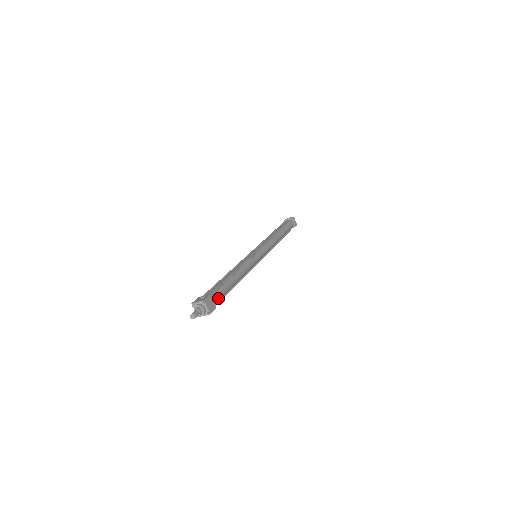
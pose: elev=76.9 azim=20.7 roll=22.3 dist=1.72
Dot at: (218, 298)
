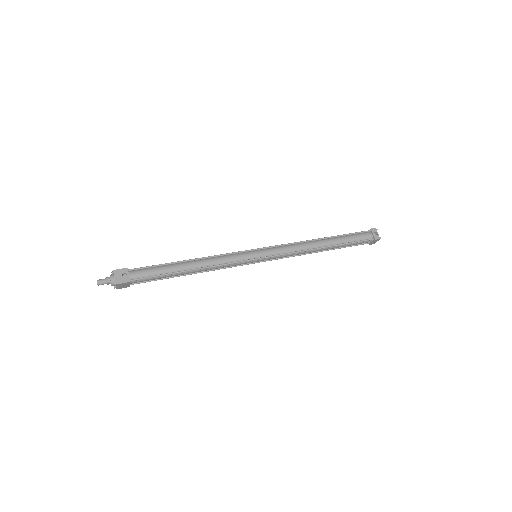
Dot at: (142, 281)
